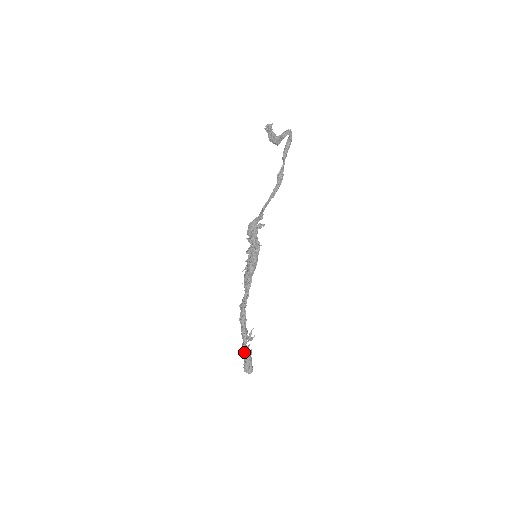
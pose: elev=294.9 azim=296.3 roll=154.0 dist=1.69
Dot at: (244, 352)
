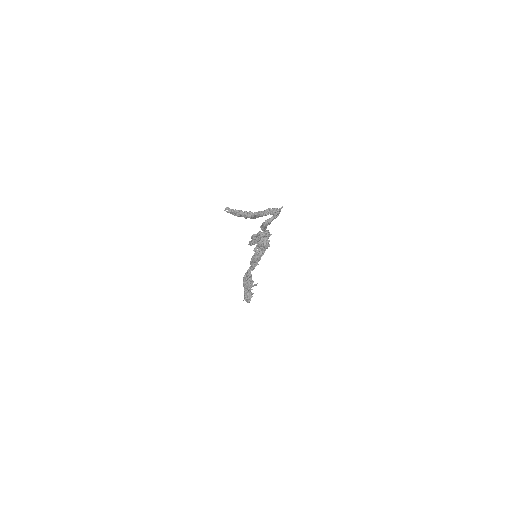
Dot at: (244, 291)
